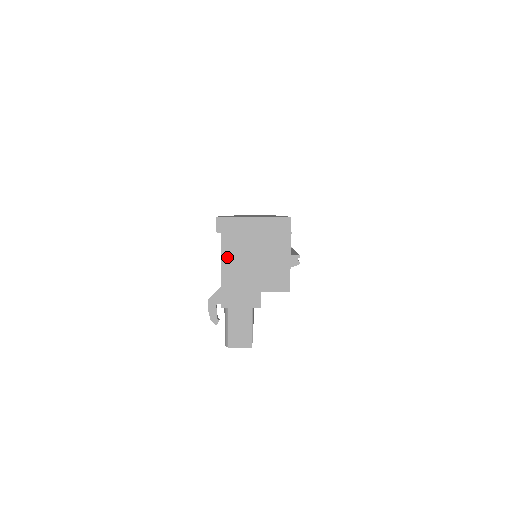
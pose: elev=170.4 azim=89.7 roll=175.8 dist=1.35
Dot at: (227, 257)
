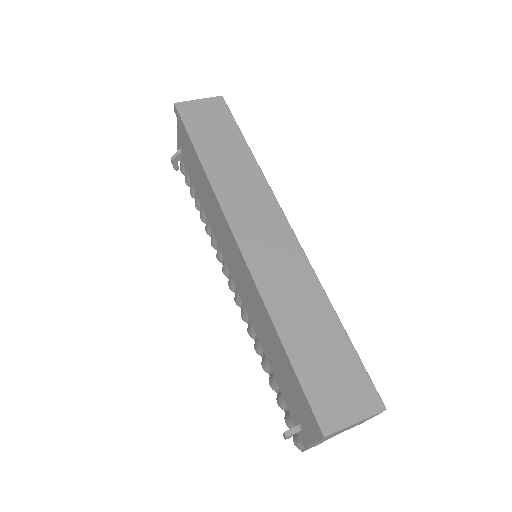
Dot at: occluded
